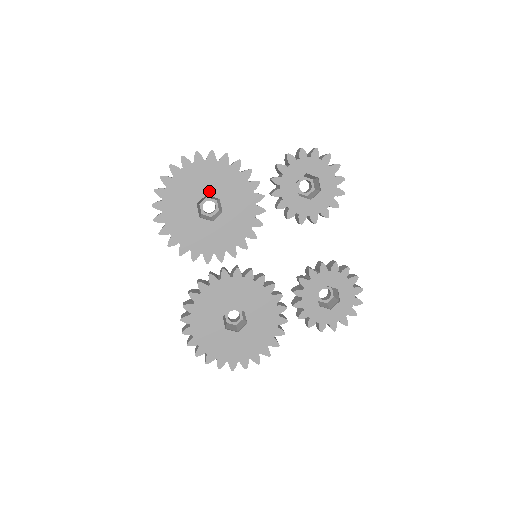
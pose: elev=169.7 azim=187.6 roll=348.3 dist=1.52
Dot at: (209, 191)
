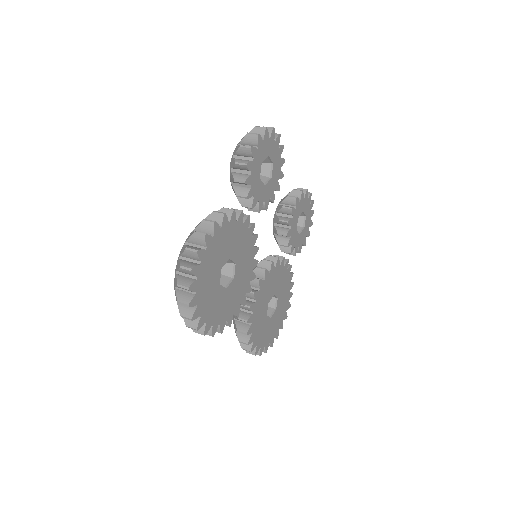
Dot at: (221, 264)
